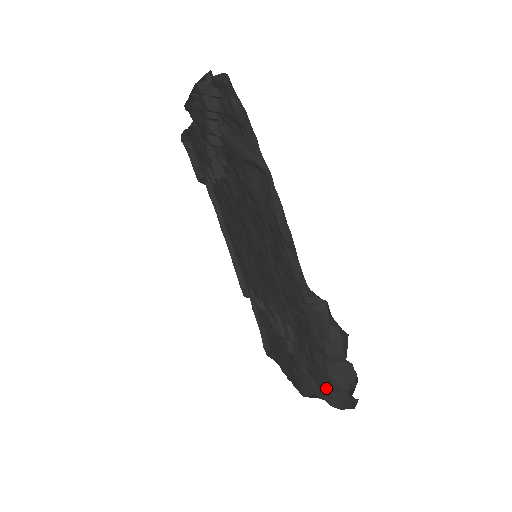
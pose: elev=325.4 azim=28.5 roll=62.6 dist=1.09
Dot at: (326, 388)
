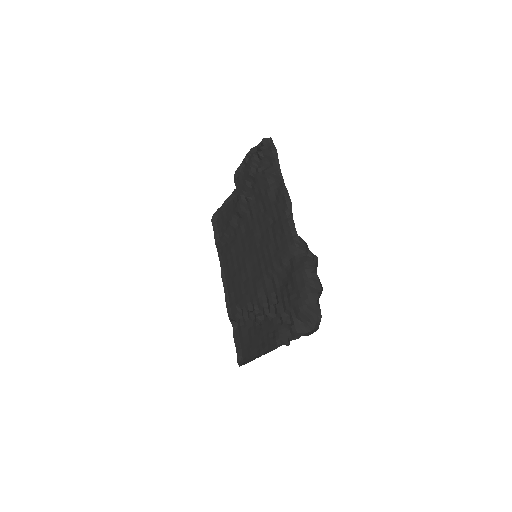
Dot at: (302, 301)
